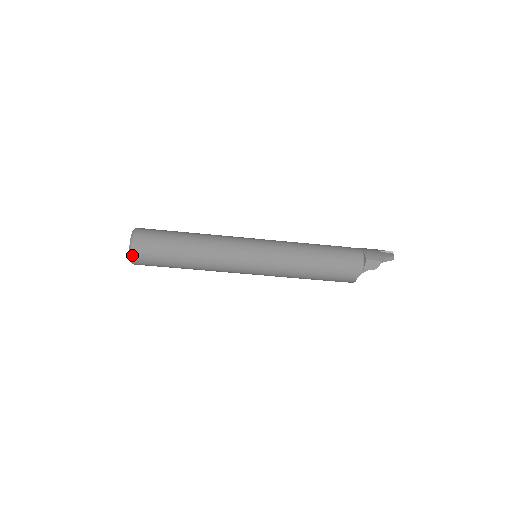
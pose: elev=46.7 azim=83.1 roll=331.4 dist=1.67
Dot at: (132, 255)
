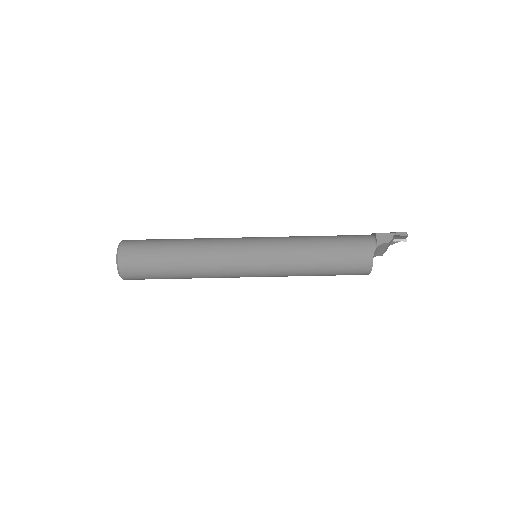
Dot at: (119, 256)
